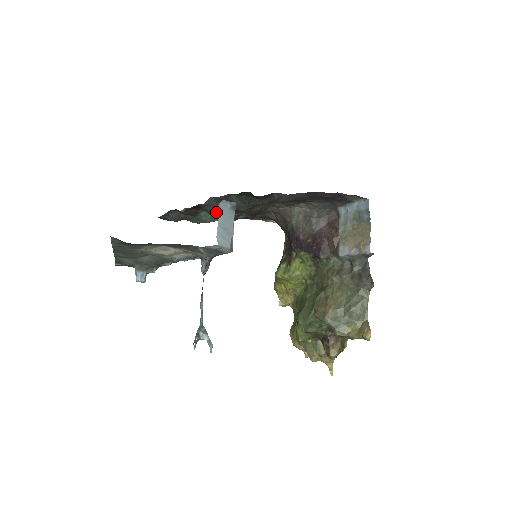
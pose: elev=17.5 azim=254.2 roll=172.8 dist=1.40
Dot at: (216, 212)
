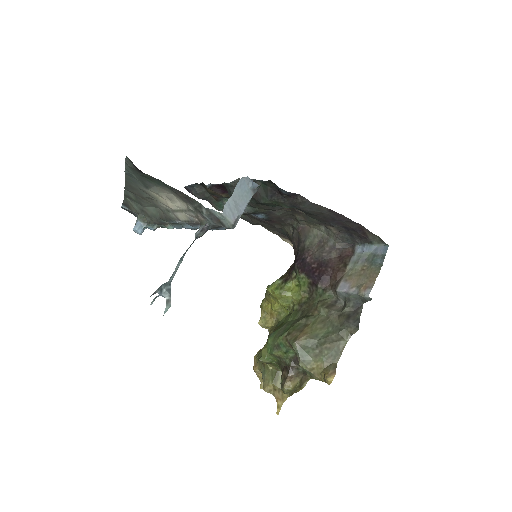
Dot at: occluded
